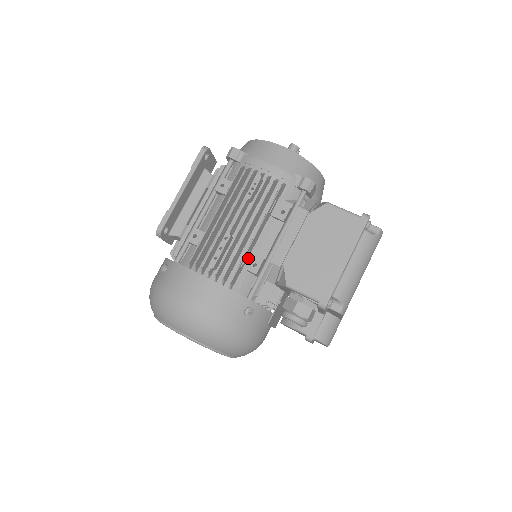
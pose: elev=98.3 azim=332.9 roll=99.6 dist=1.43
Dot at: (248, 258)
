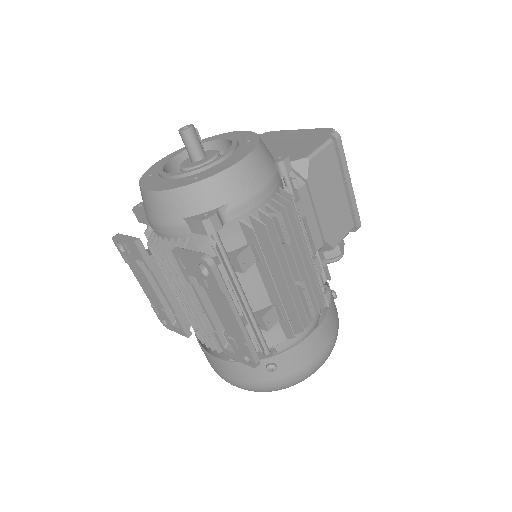
Dot at: occluded
